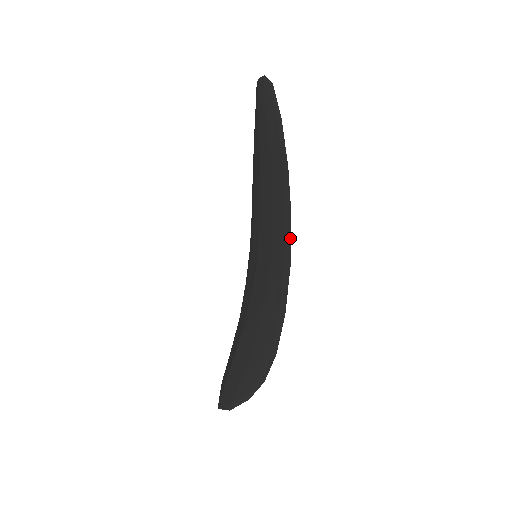
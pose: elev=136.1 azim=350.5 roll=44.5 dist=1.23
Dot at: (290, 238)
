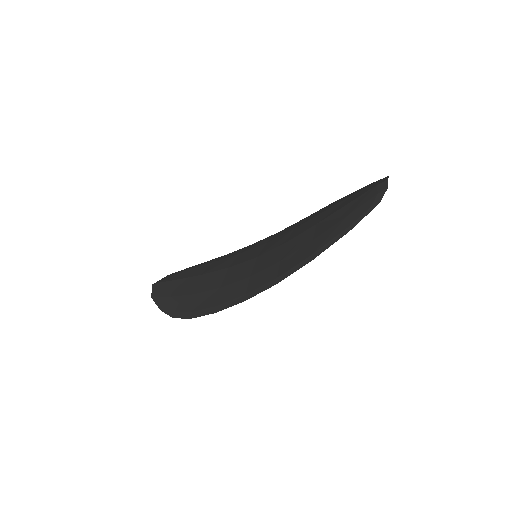
Dot at: (262, 291)
